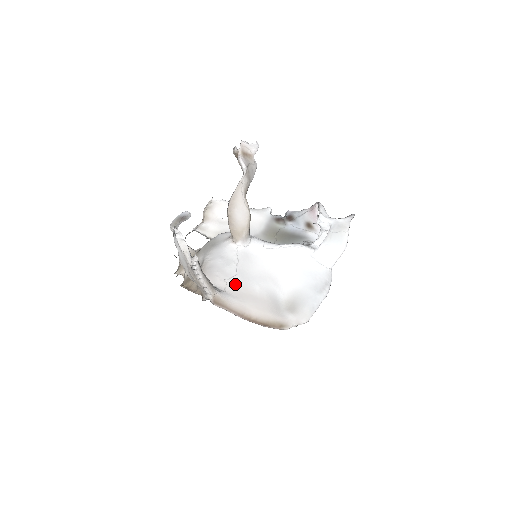
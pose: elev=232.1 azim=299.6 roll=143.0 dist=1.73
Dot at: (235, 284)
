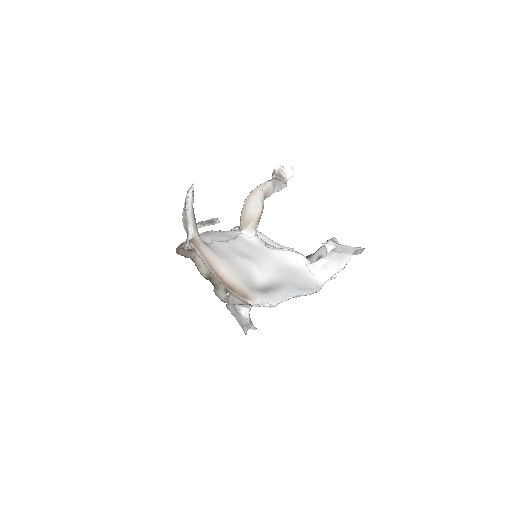
Dot at: (220, 246)
